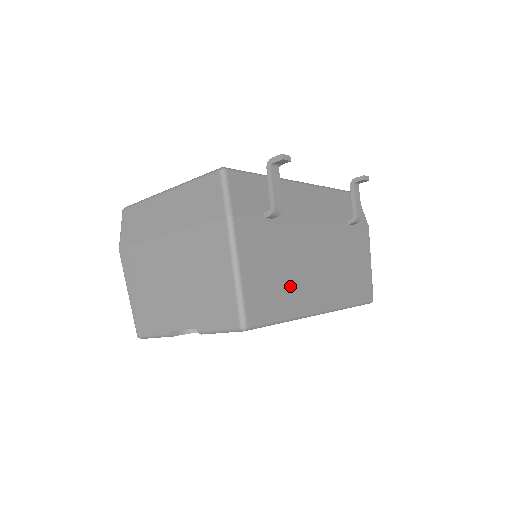
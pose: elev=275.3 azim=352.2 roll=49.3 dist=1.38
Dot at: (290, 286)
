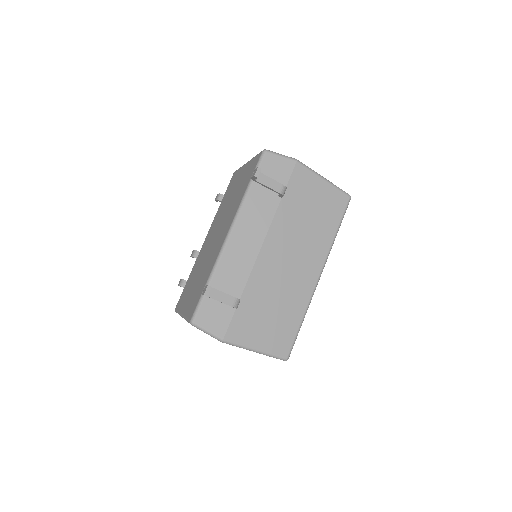
Dot at: (287, 304)
